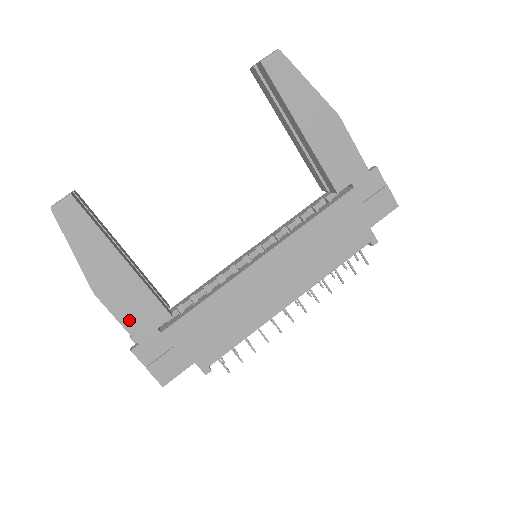
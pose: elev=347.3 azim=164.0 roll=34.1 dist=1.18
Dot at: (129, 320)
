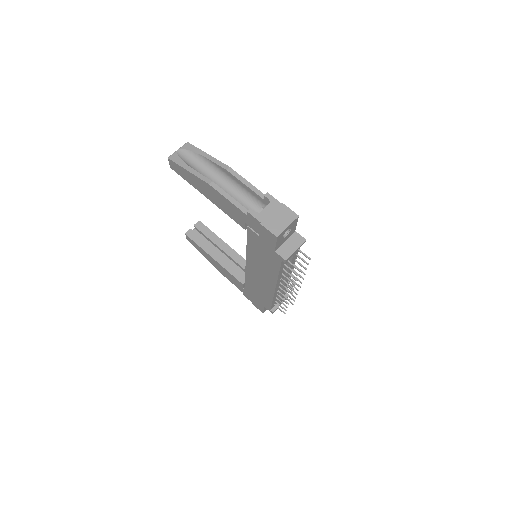
Dot at: (233, 283)
